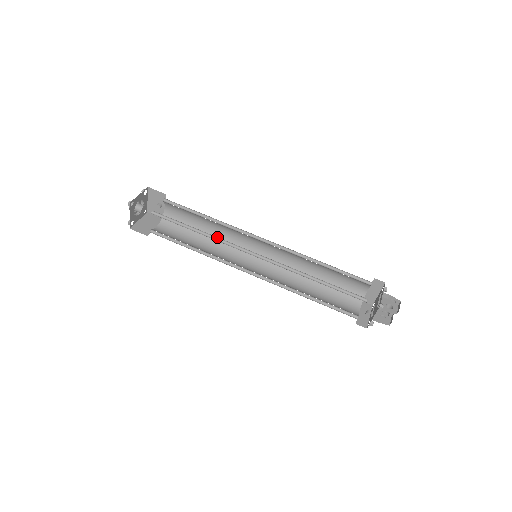
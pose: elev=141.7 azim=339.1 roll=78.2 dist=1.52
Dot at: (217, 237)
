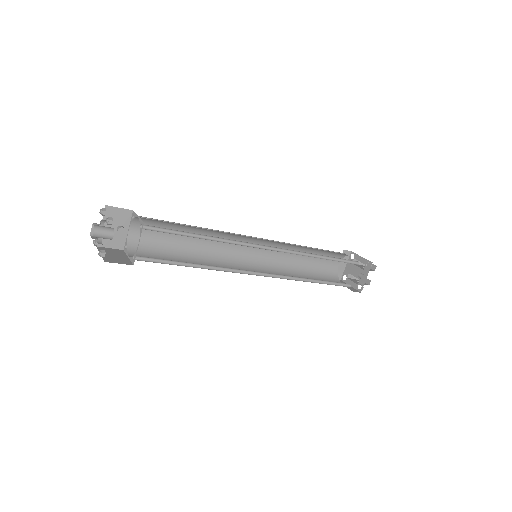
Dot at: (226, 239)
